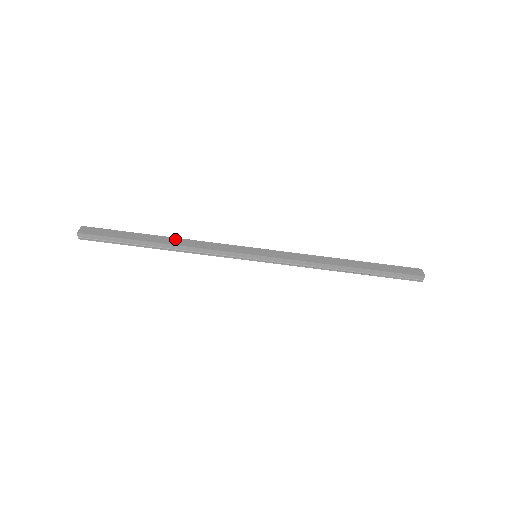
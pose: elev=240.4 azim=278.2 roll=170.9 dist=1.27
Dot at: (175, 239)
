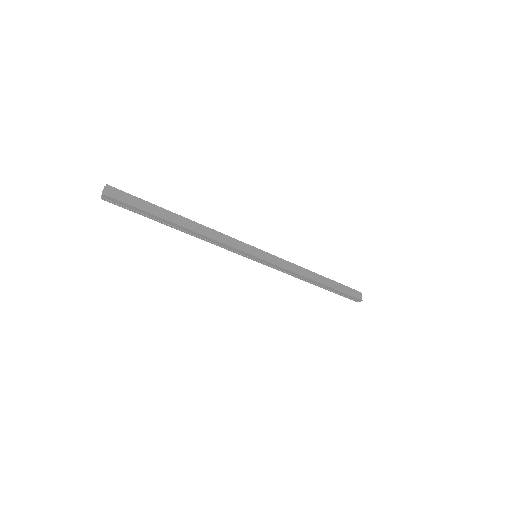
Dot at: (195, 224)
